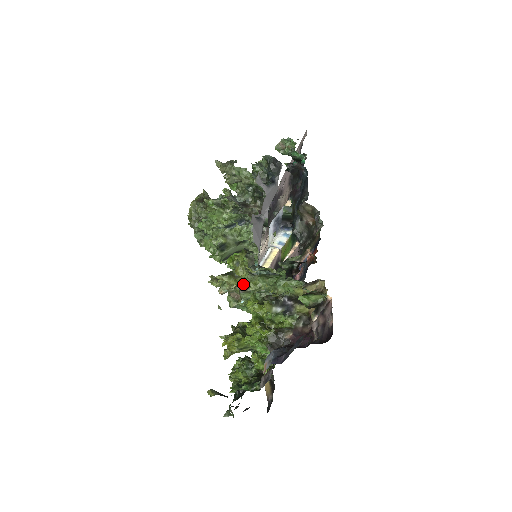
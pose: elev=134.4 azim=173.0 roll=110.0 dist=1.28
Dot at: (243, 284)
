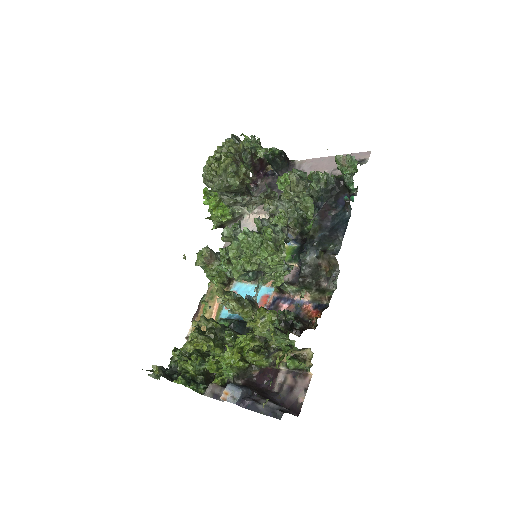
Dot at: (251, 325)
